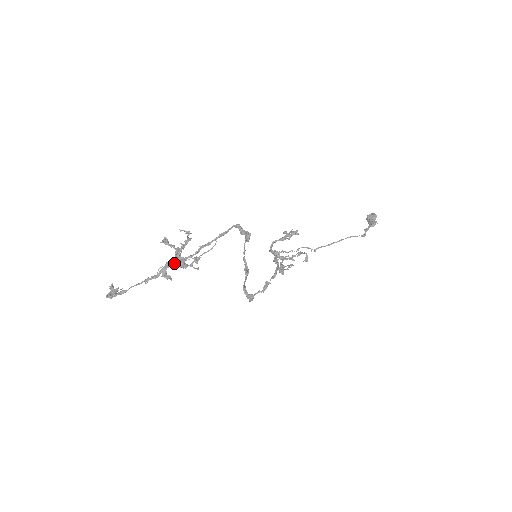
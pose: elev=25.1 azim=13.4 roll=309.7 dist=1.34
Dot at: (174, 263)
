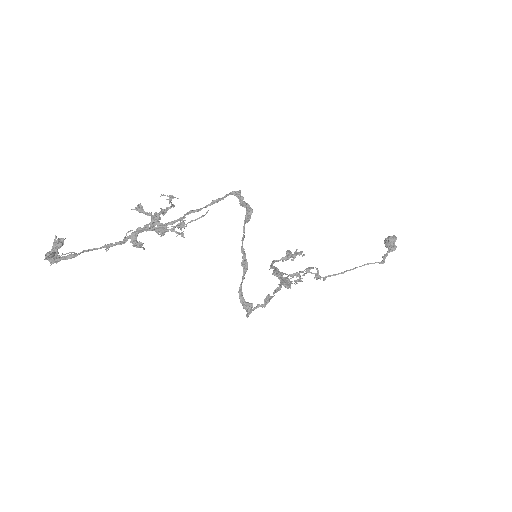
Dot at: (149, 229)
